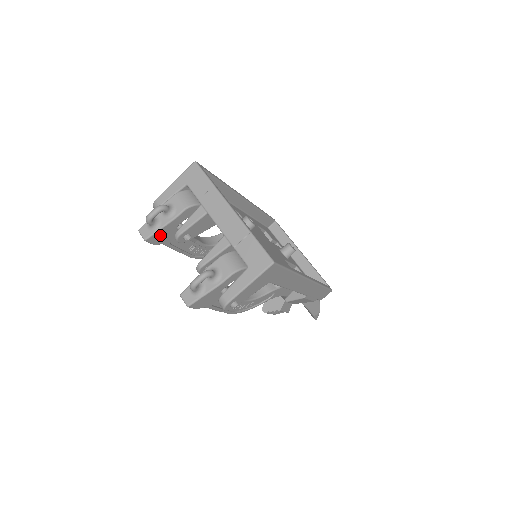
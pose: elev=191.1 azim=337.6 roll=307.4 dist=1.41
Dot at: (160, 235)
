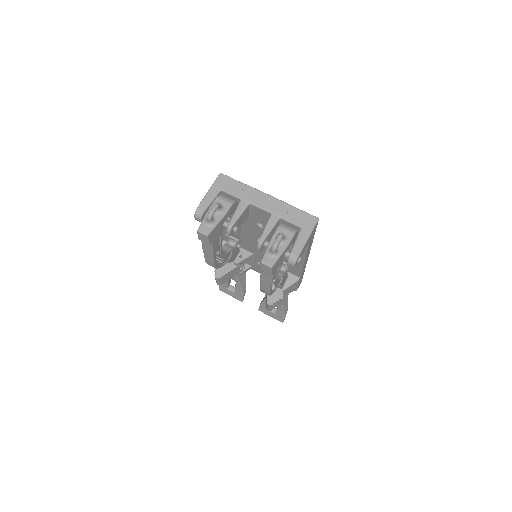
Dot at: (215, 231)
